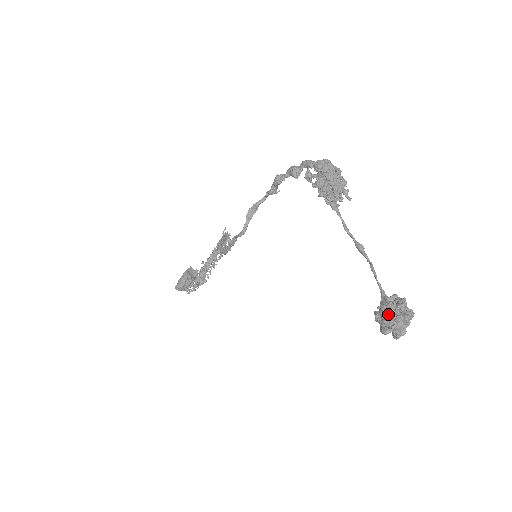
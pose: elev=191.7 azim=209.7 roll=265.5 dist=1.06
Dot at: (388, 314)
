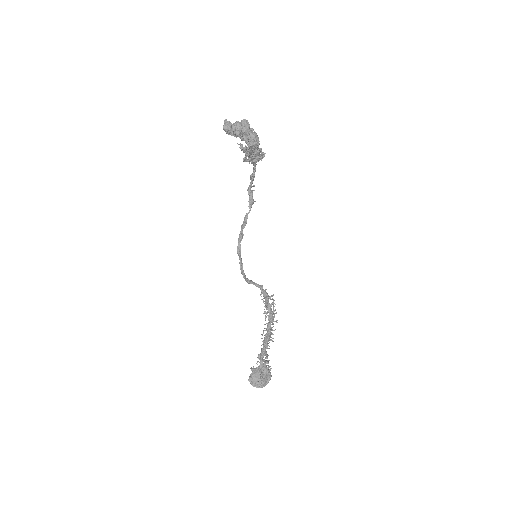
Dot at: (226, 122)
